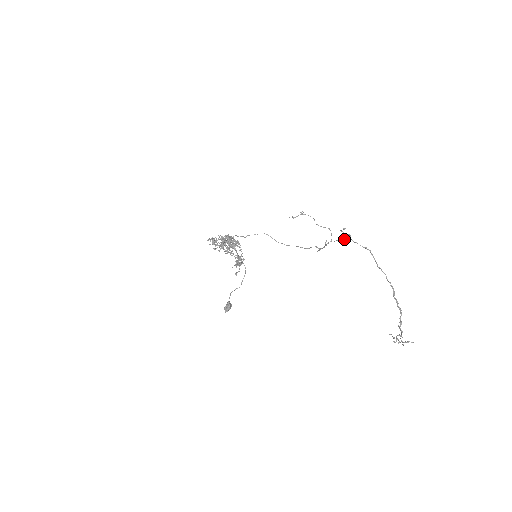
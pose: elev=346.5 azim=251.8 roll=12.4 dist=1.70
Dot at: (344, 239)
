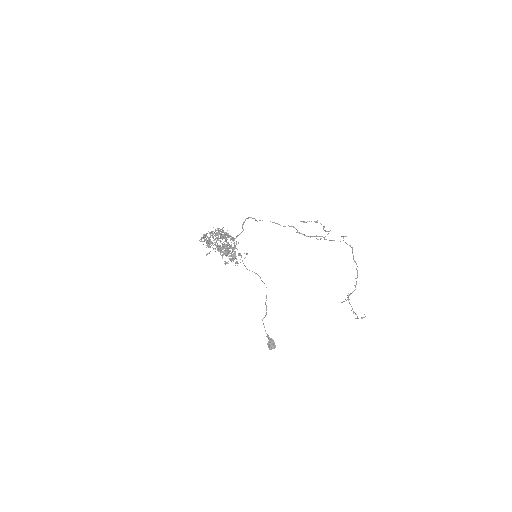
Dot at: occluded
